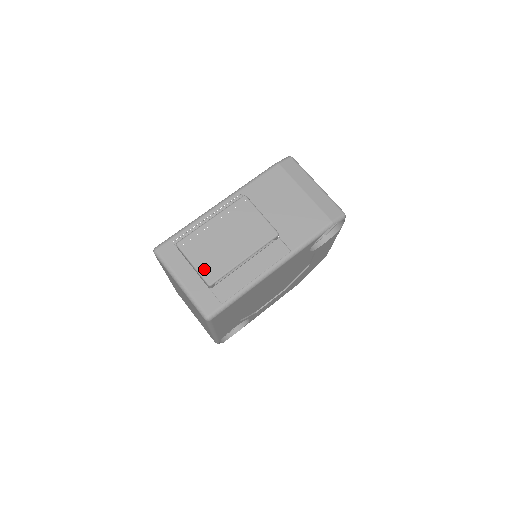
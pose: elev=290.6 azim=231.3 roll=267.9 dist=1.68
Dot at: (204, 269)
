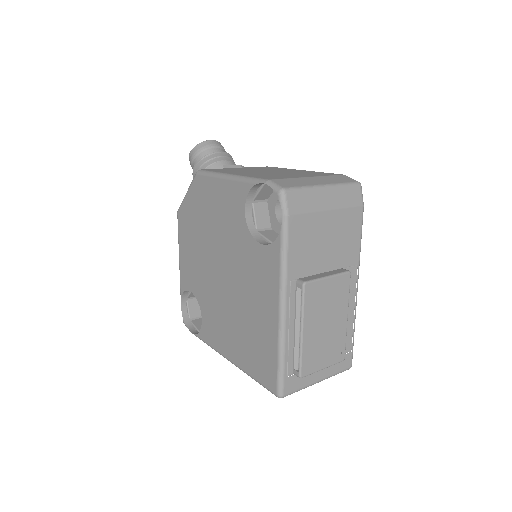
Dot at: (332, 360)
